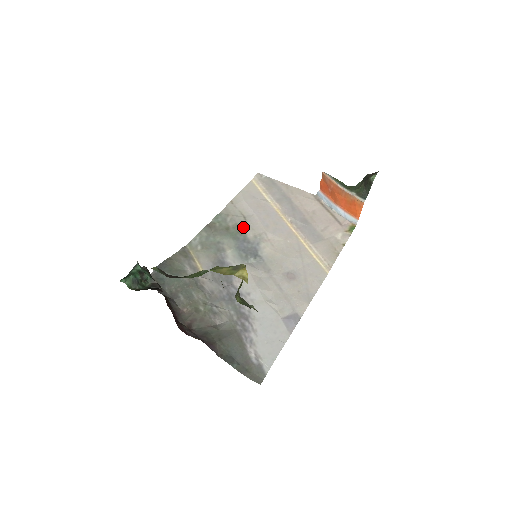
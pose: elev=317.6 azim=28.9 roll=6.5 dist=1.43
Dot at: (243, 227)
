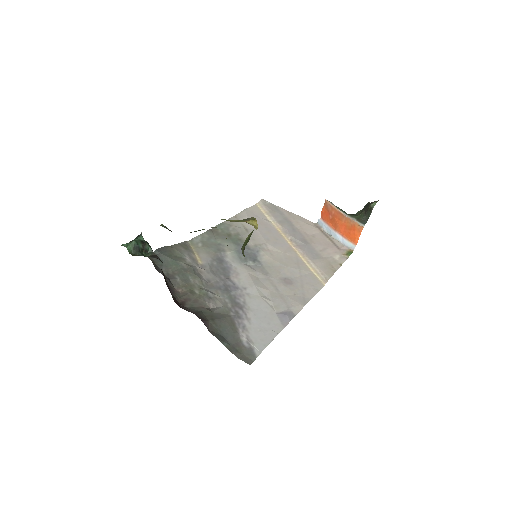
Dot at: (244, 236)
